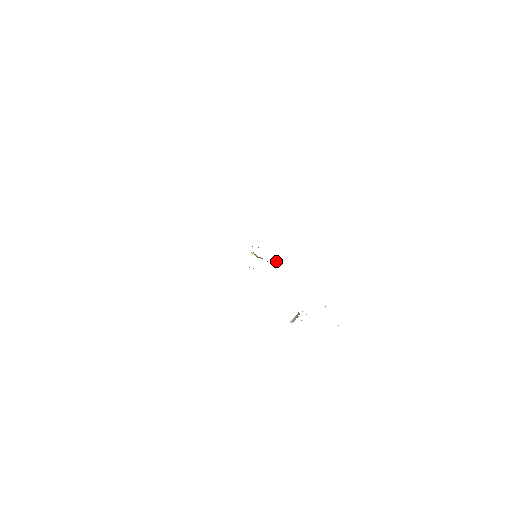
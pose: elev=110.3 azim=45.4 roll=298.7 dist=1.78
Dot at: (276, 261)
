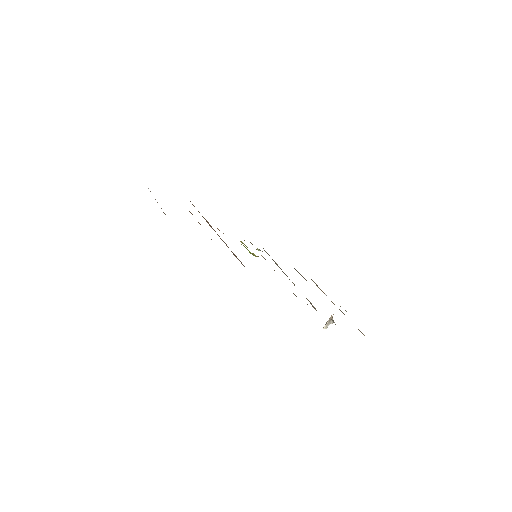
Dot at: occluded
